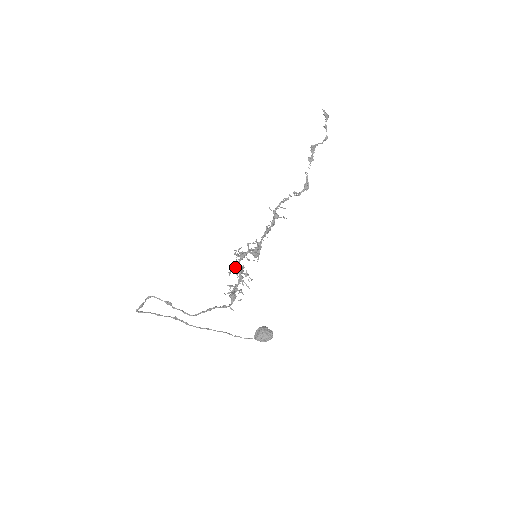
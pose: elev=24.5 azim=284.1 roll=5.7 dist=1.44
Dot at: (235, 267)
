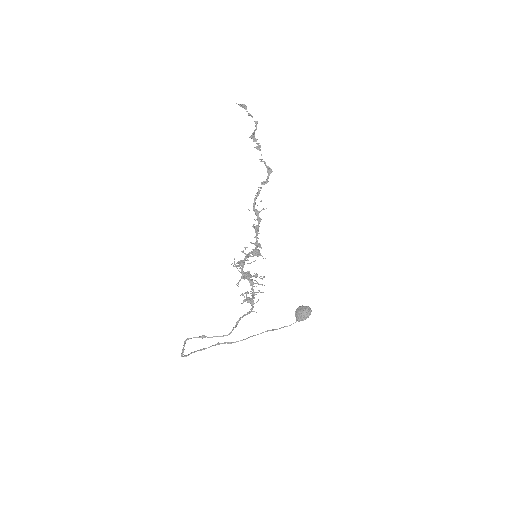
Dot at: (241, 276)
